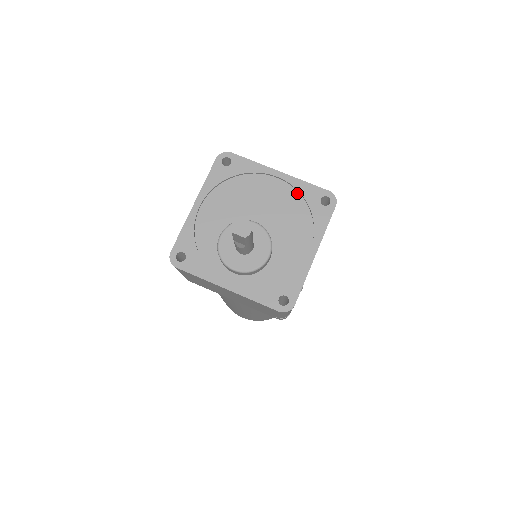
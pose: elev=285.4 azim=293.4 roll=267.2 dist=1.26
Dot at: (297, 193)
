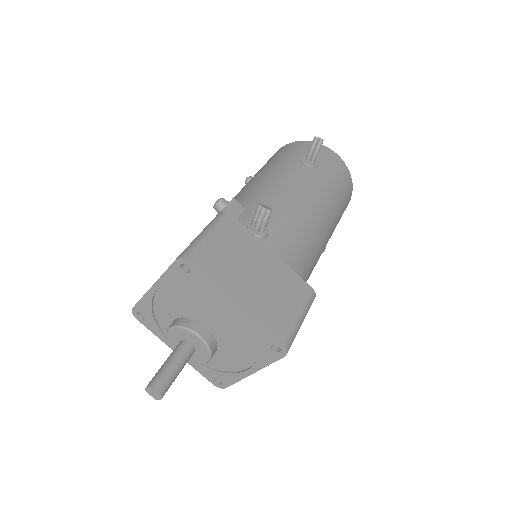
Dot at: (251, 327)
